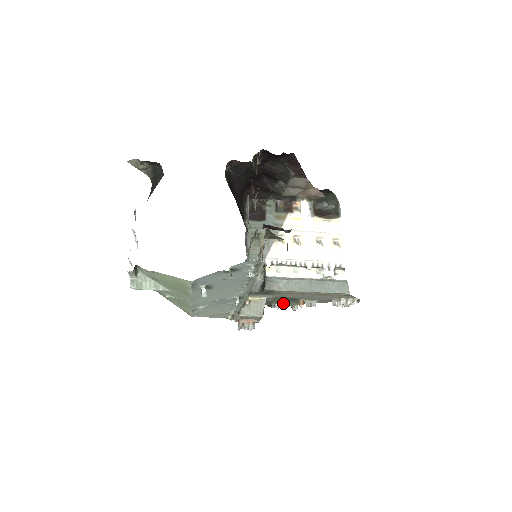
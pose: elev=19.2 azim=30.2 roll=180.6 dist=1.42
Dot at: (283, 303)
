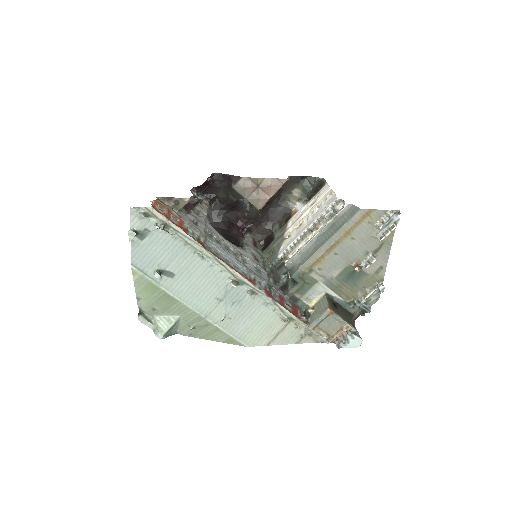
Dot at: (364, 293)
